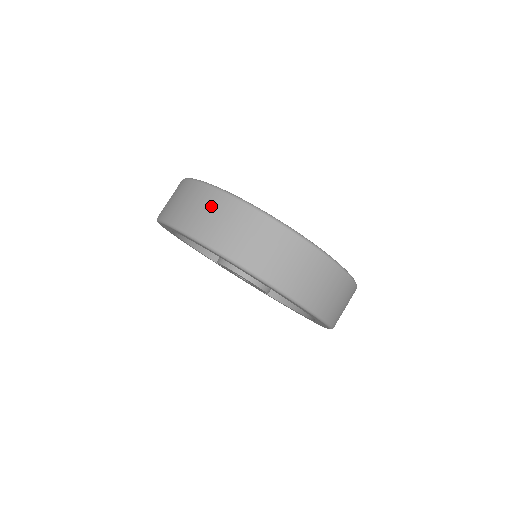
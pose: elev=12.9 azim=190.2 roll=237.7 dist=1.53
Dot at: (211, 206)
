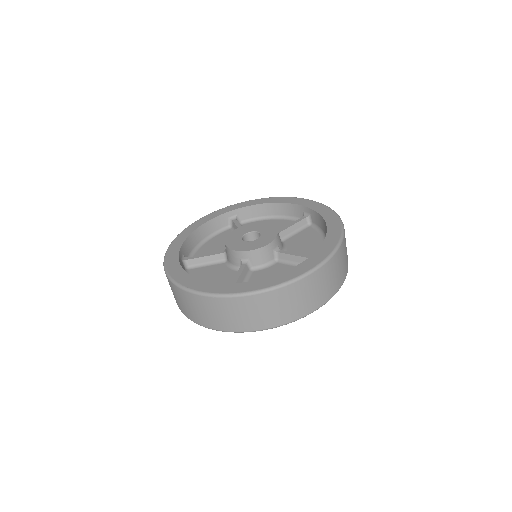
Dot at: (180, 297)
